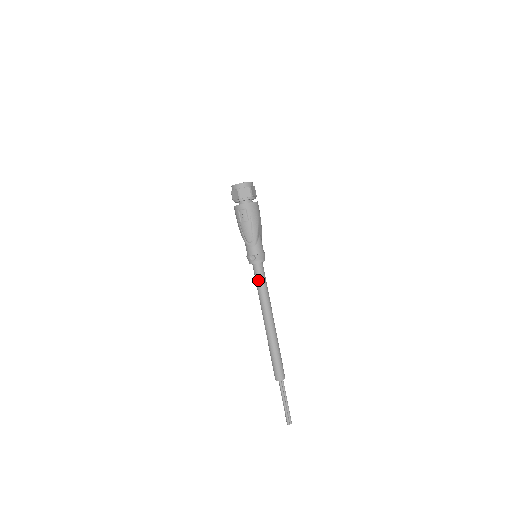
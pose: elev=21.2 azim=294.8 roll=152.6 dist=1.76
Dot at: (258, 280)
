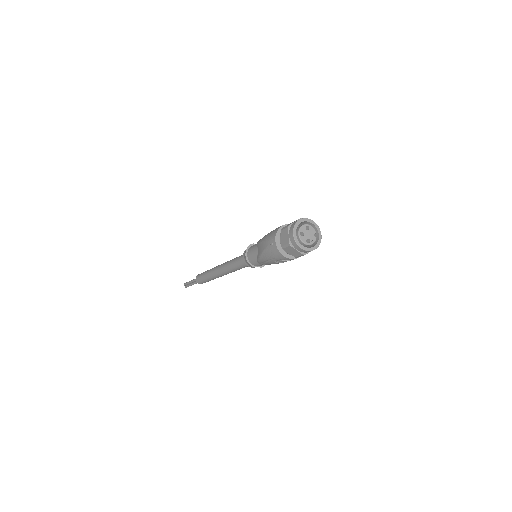
Dot at: occluded
